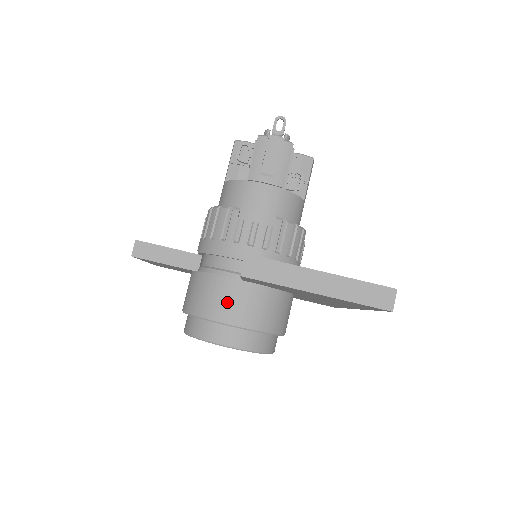
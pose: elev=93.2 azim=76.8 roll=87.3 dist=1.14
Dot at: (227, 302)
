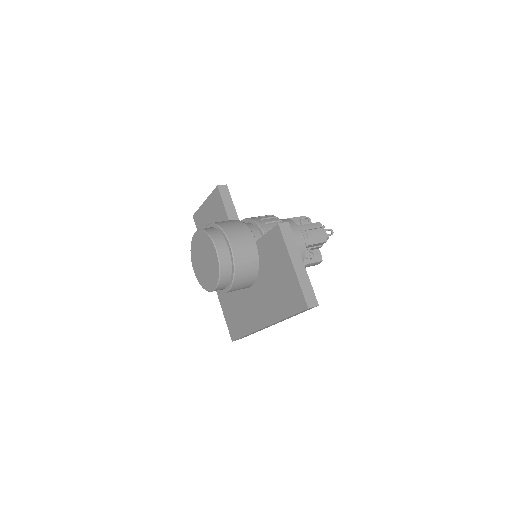
Dot at: (241, 238)
